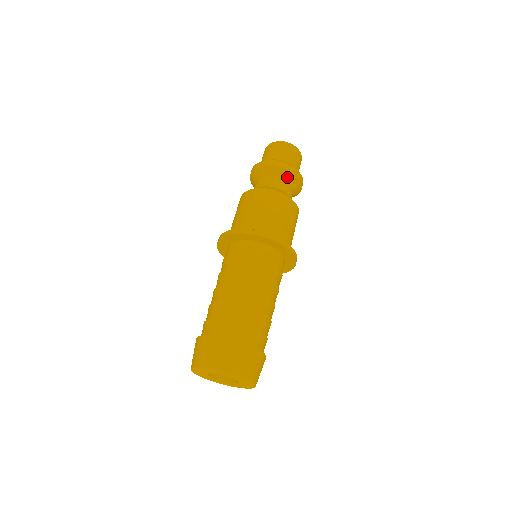
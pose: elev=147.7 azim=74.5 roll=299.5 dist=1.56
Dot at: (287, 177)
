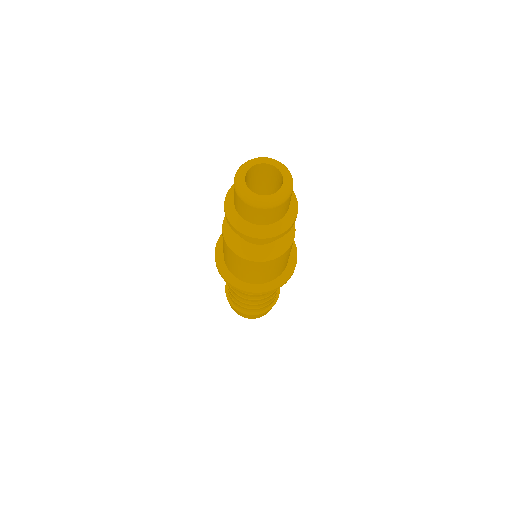
Dot at: occluded
